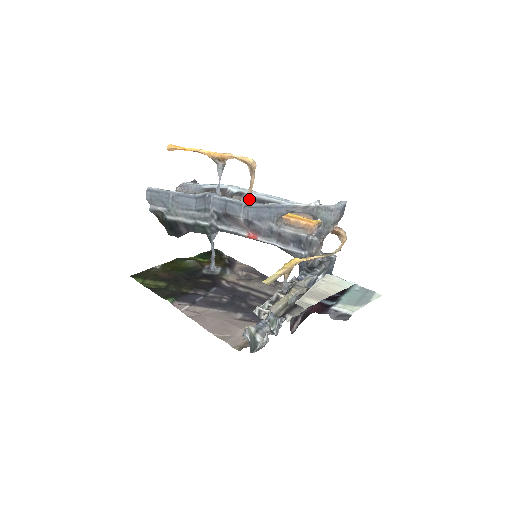
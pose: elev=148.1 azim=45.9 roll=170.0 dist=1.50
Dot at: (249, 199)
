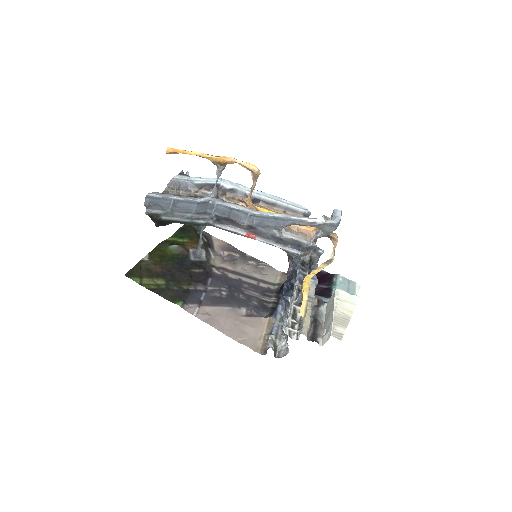
Dot at: (249, 202)
